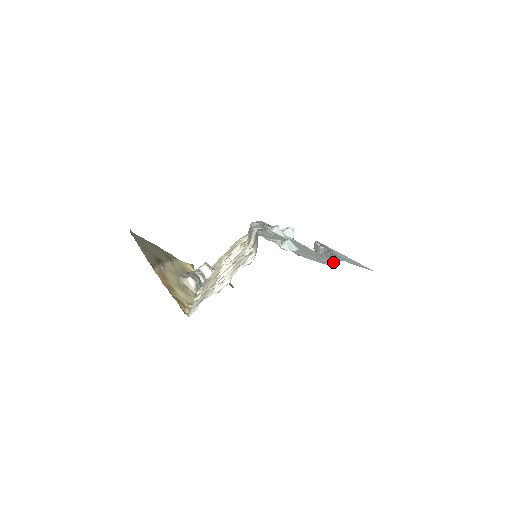
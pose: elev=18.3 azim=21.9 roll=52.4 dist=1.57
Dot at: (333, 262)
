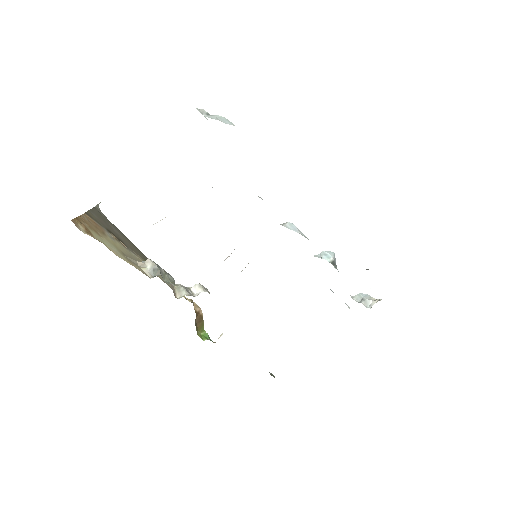
Dot at: occluded
